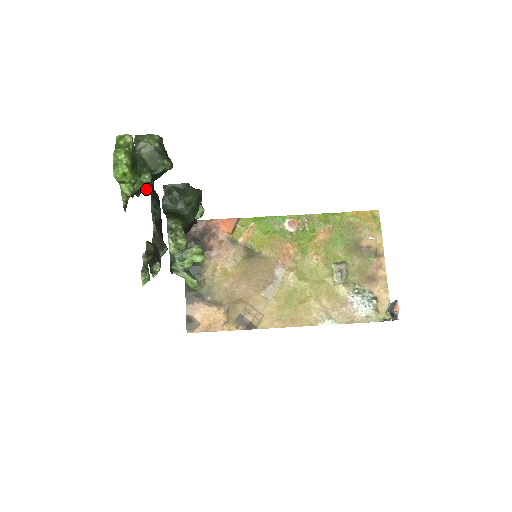
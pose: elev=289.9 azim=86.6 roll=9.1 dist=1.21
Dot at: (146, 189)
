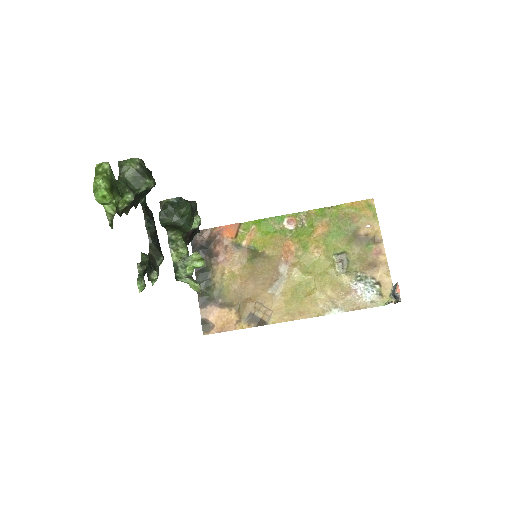
Dot at: (136, 207)
